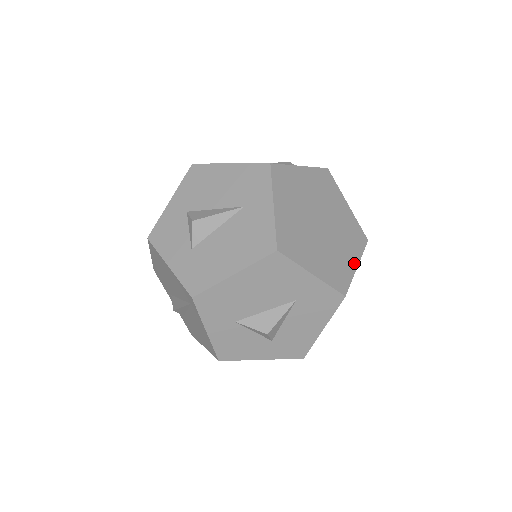
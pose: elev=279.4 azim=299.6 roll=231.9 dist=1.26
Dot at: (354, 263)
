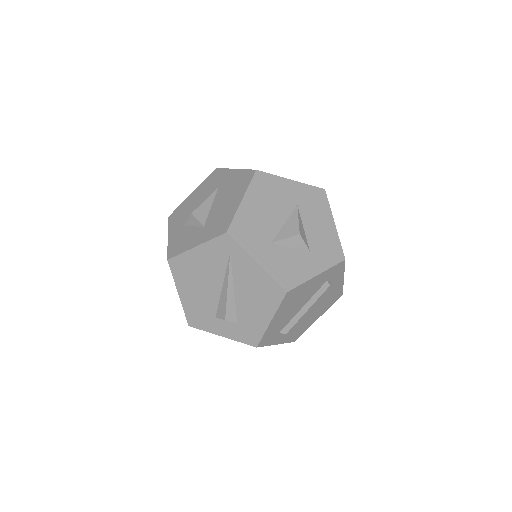
Dot at: occluded
